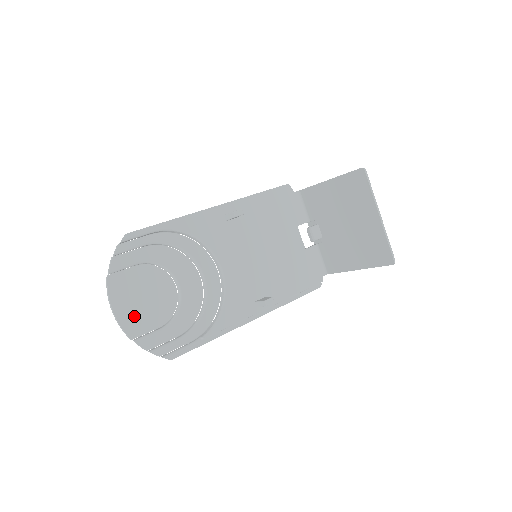
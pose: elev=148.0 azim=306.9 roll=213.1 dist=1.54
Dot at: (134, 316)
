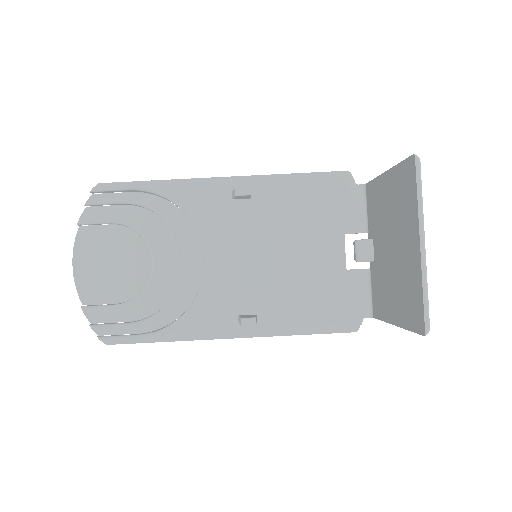
Dot at: (94, 280)
